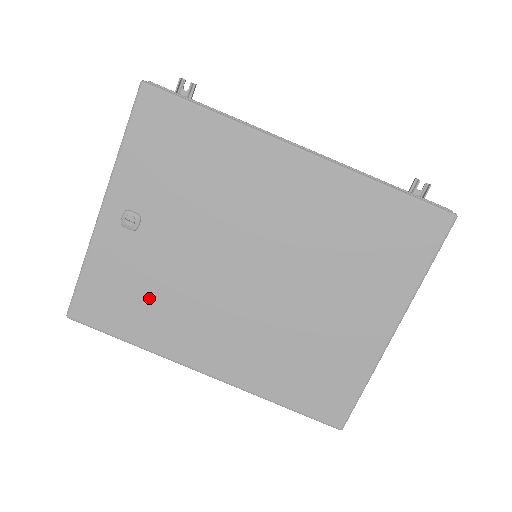
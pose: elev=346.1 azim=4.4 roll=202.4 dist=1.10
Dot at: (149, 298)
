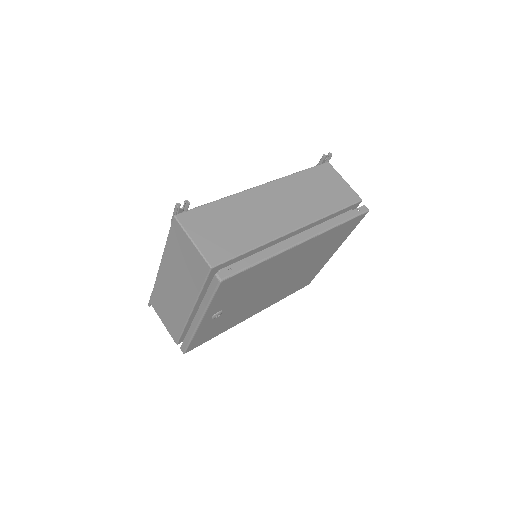
Dot at: (227, 322)
